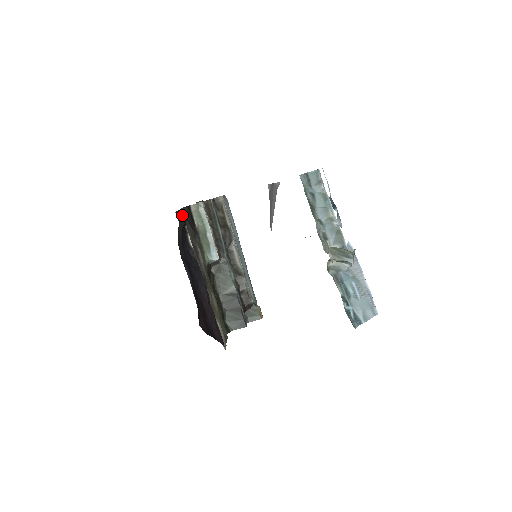
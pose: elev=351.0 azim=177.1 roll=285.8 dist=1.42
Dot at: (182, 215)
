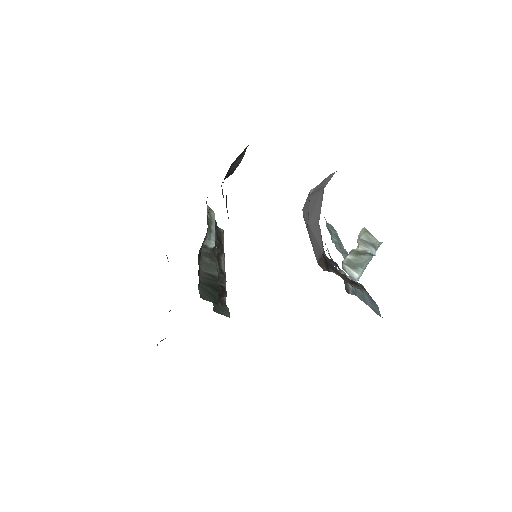
Dot at: (241, 157)
